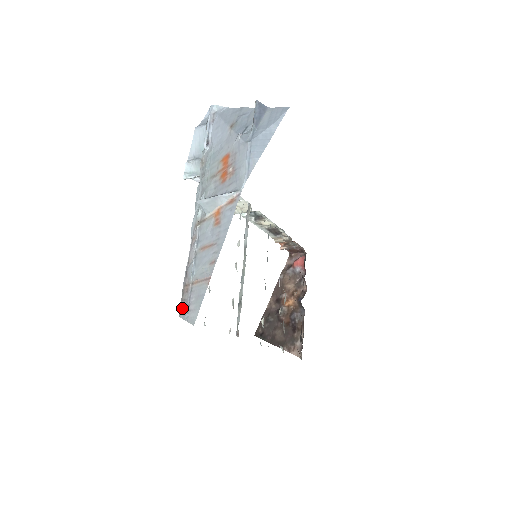
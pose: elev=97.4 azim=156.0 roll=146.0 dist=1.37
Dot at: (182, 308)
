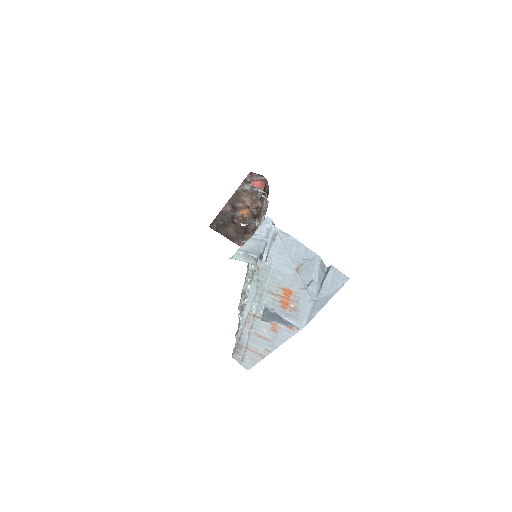
Dot at: (236, 355)
